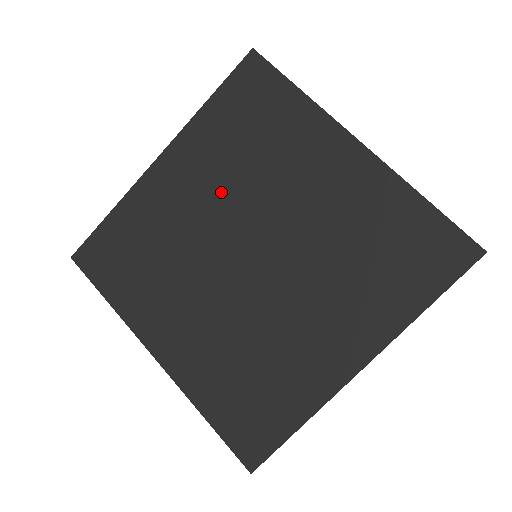
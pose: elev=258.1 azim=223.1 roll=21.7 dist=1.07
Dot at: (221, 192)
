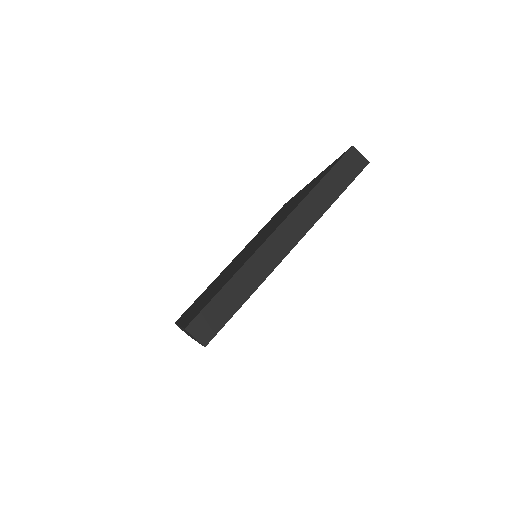
Dot at: occluded
